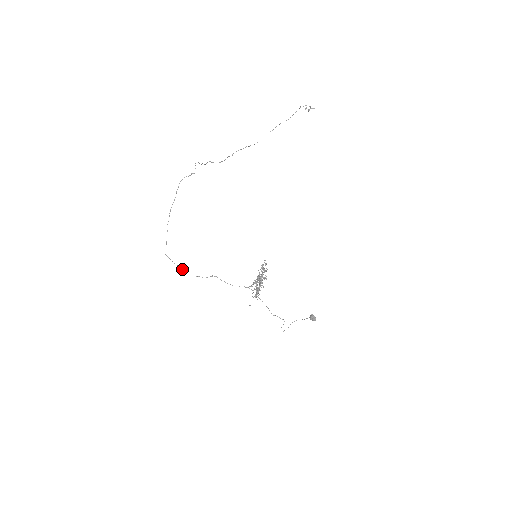
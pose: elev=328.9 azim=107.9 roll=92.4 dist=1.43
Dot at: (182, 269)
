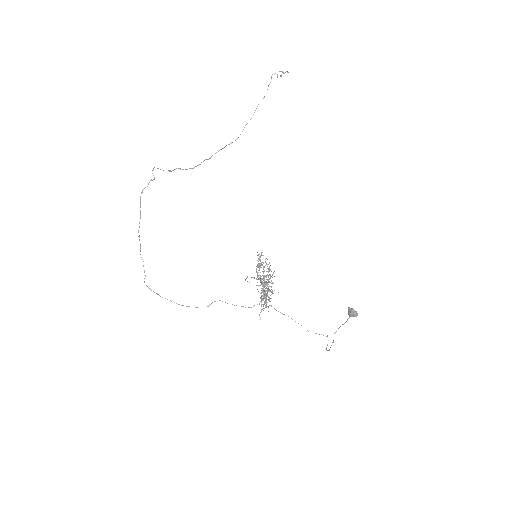
Dot at: (176, 303)
